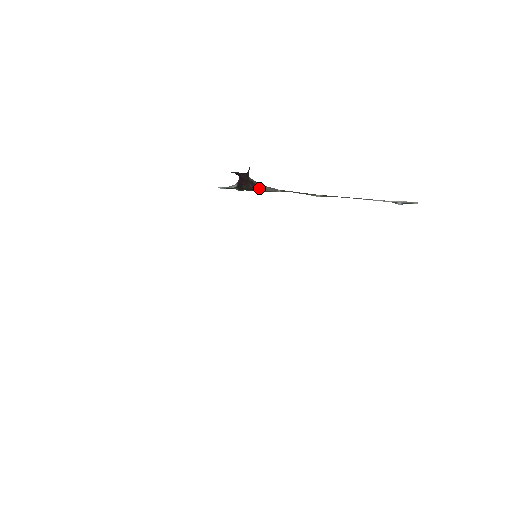
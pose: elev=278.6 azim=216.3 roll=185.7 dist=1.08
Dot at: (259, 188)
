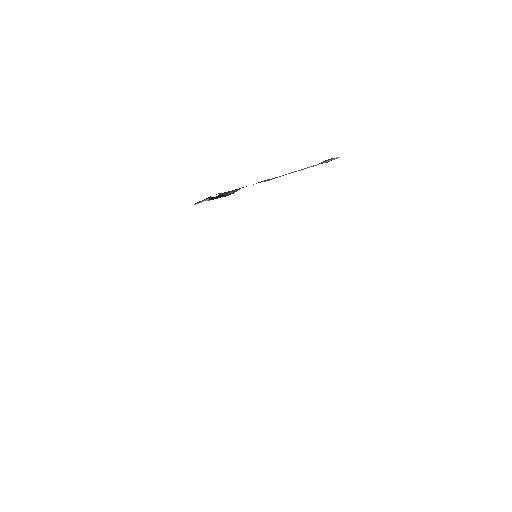
Dot at: (226, 195)
